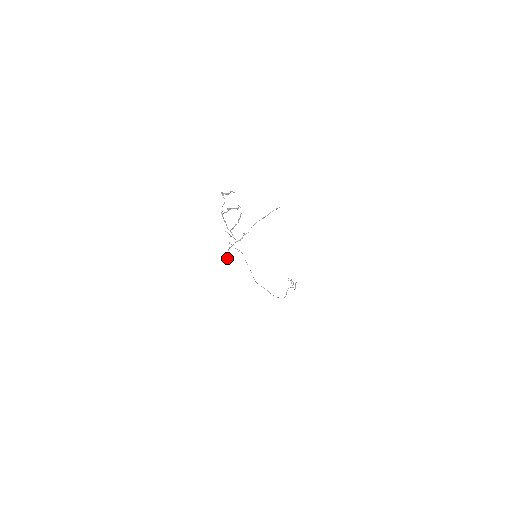
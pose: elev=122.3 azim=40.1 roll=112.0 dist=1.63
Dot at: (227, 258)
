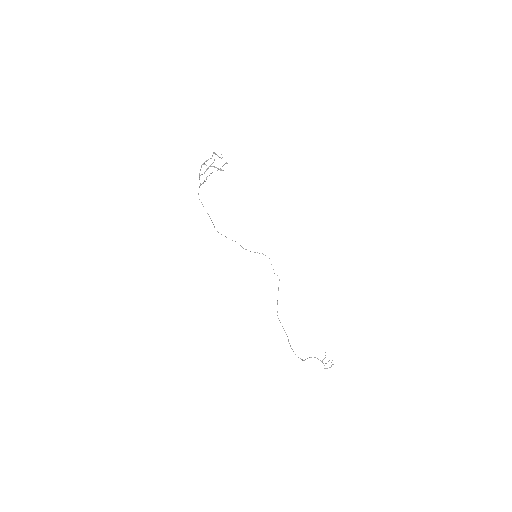
Dot at: (212, 222)
